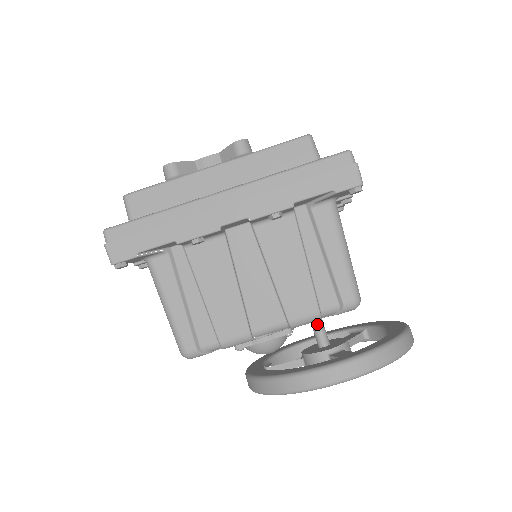
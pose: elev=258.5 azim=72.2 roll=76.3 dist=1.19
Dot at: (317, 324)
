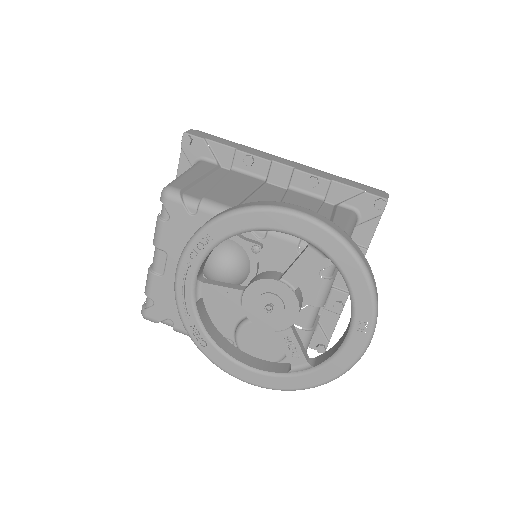
Dot at: occluded
